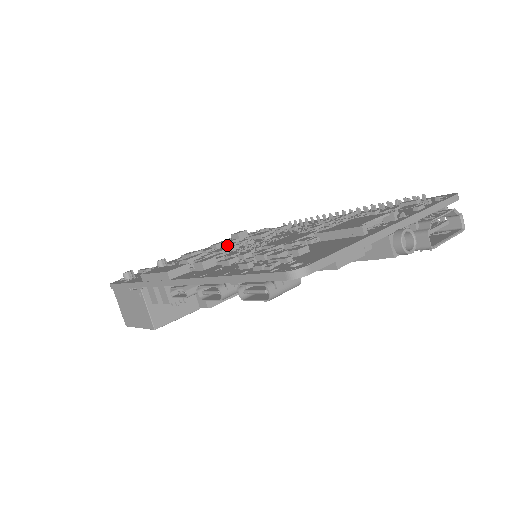
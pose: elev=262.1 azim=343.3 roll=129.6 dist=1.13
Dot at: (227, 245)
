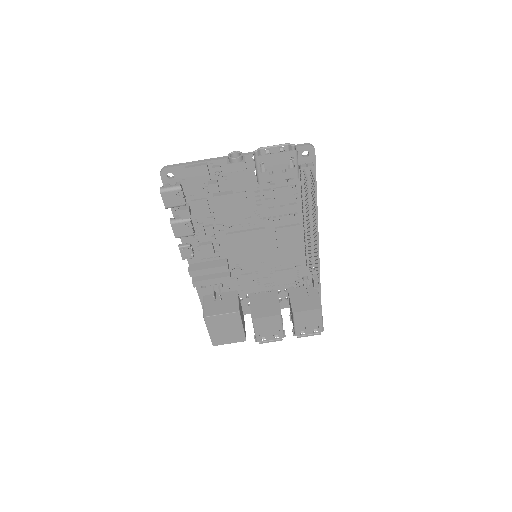
Dot at: occluded
